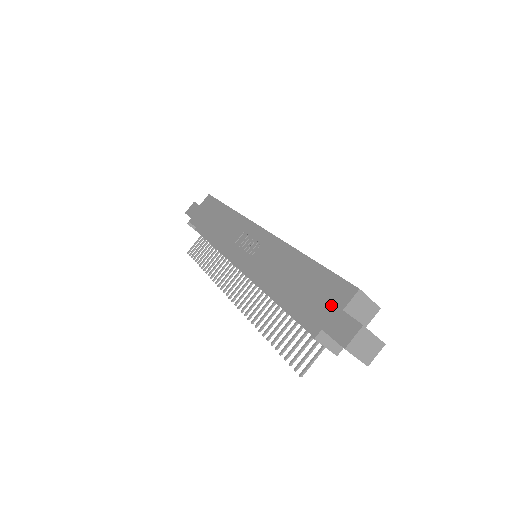
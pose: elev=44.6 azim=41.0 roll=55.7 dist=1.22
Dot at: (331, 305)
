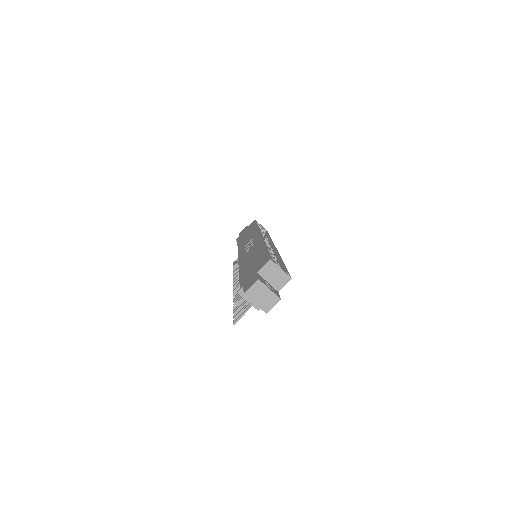
Dot at: (255, 271)
